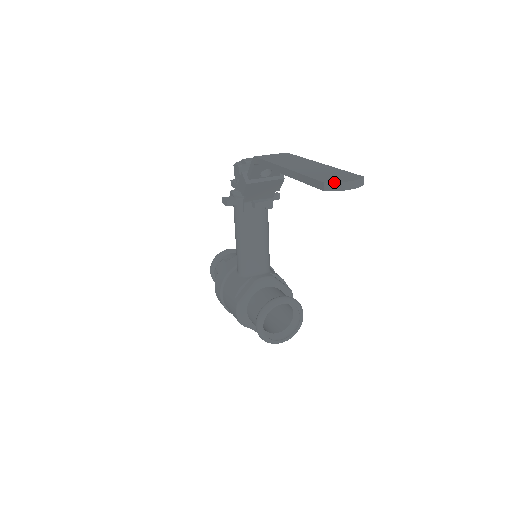
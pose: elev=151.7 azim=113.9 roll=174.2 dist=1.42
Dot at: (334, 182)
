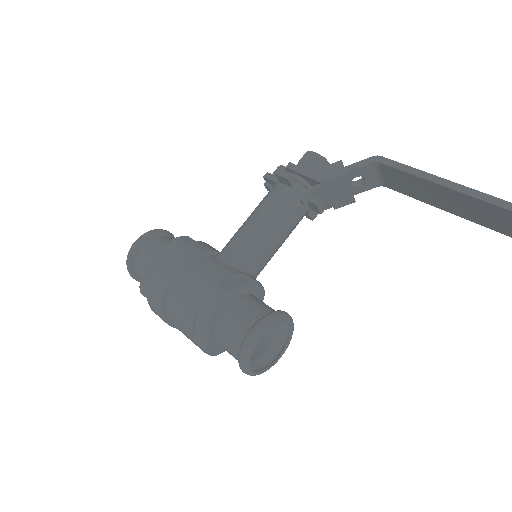
Dot at: out of frame
